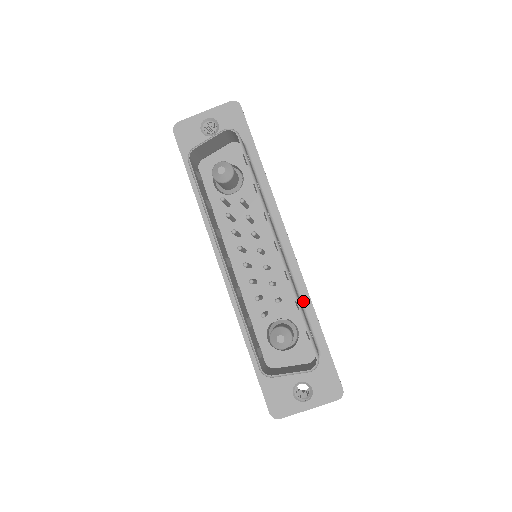
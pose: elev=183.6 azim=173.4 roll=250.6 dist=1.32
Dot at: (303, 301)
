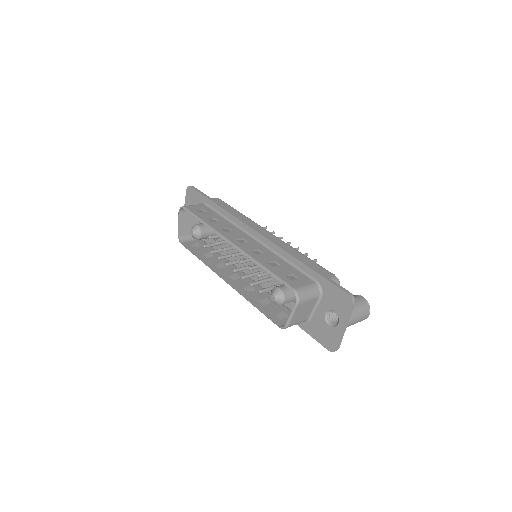
Dot at: (286, 259)
